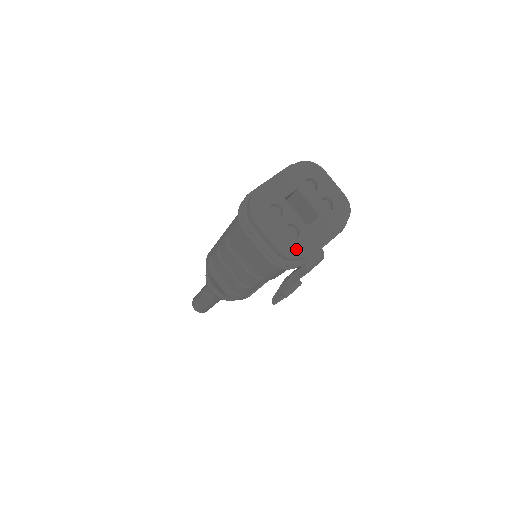
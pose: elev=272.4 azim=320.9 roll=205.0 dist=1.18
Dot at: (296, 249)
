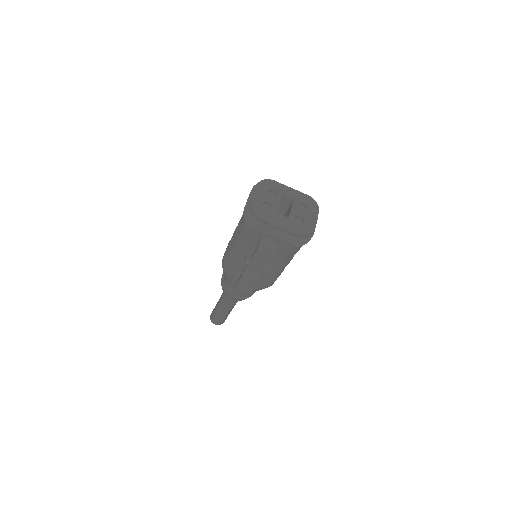
Dot at: (259, 211)
